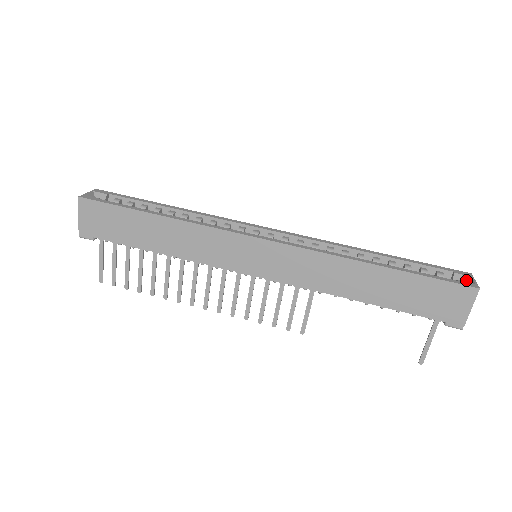
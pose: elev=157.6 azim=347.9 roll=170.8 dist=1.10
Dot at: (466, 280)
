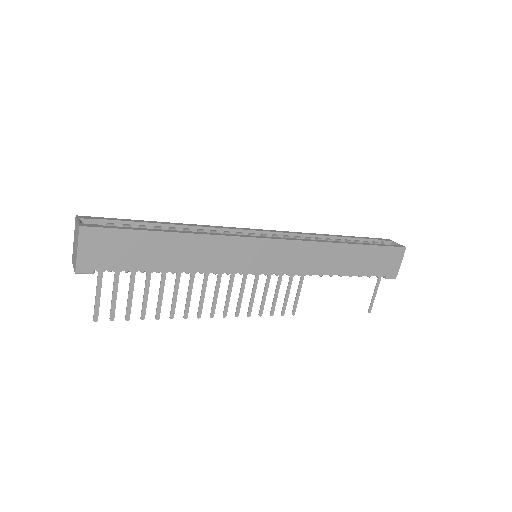
Dot at: occluded
